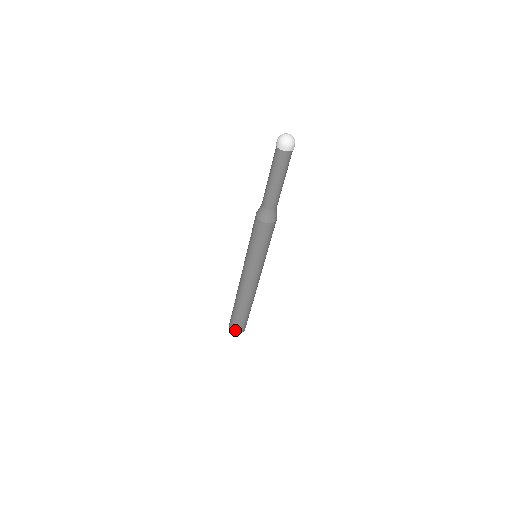
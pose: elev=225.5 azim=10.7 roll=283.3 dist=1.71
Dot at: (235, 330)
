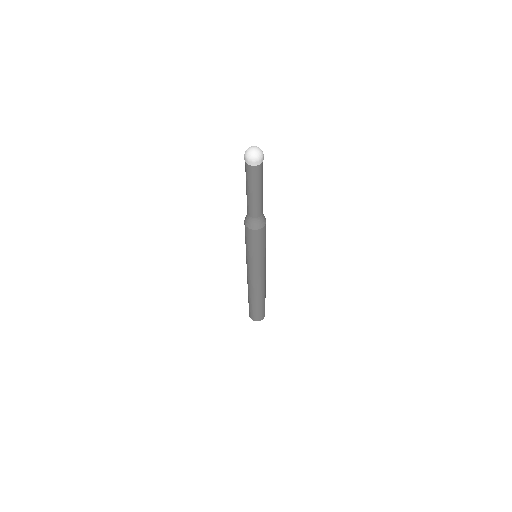
Dot at: (258, 319)
